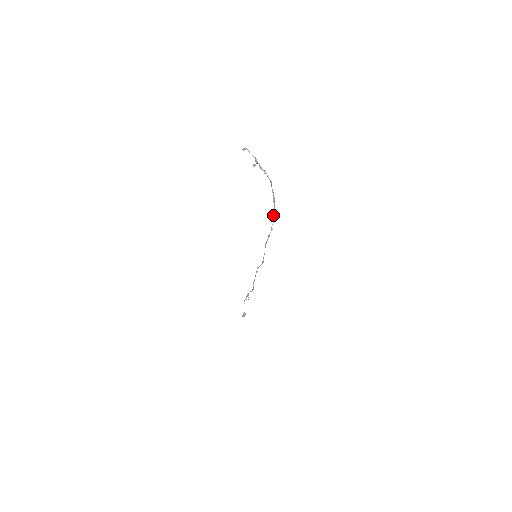
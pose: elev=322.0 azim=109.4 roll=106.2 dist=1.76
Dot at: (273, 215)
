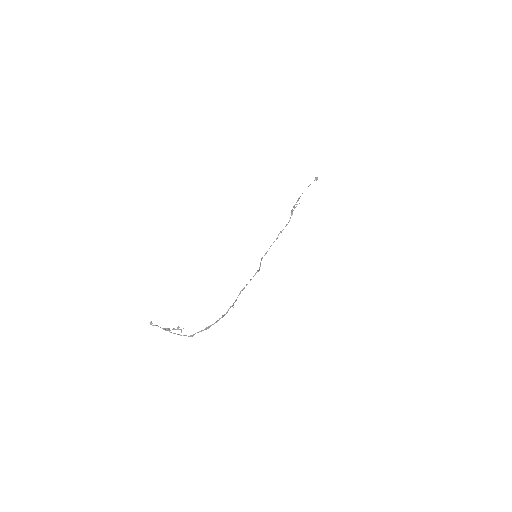
Dot at: (221, 317)
